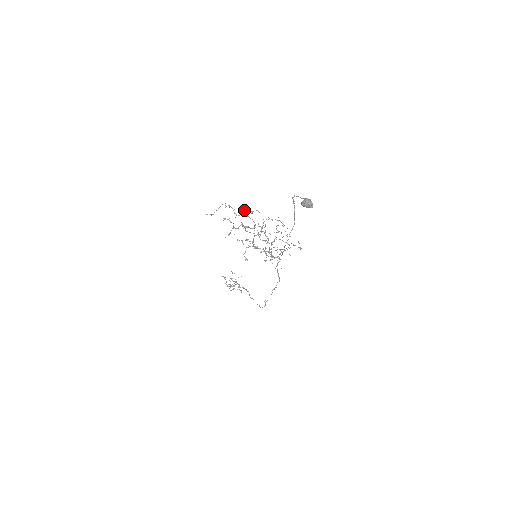
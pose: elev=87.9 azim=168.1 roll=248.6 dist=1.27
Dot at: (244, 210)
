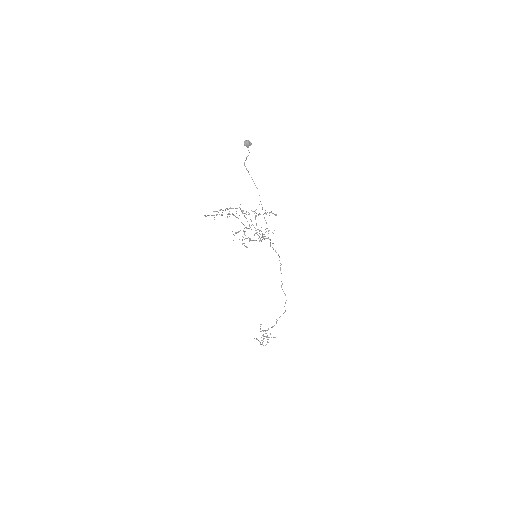
Dot at: (227, 214)
